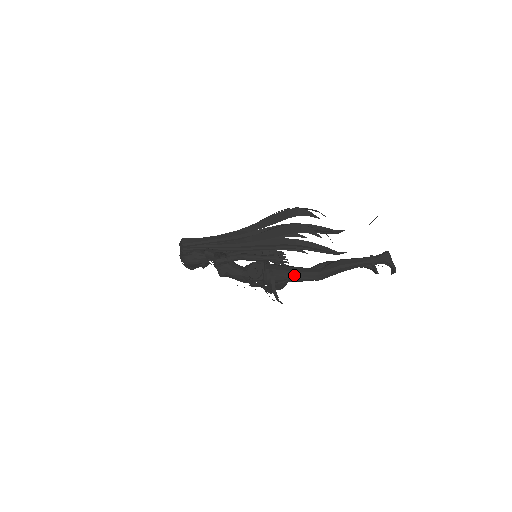
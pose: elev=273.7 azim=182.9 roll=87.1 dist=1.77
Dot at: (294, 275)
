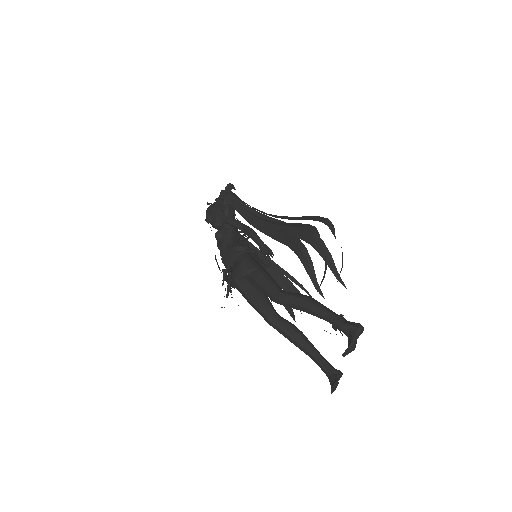
Dot at: (261, 274)
